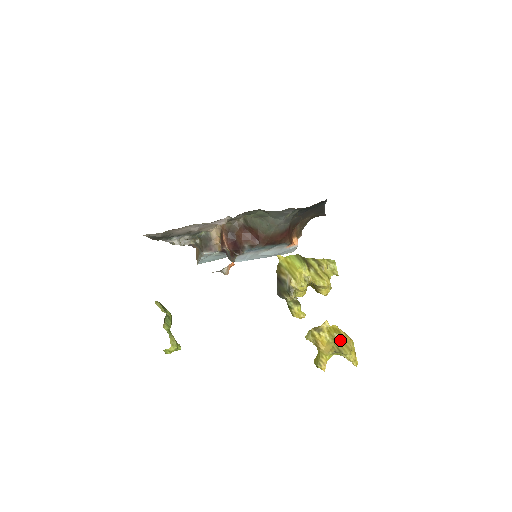
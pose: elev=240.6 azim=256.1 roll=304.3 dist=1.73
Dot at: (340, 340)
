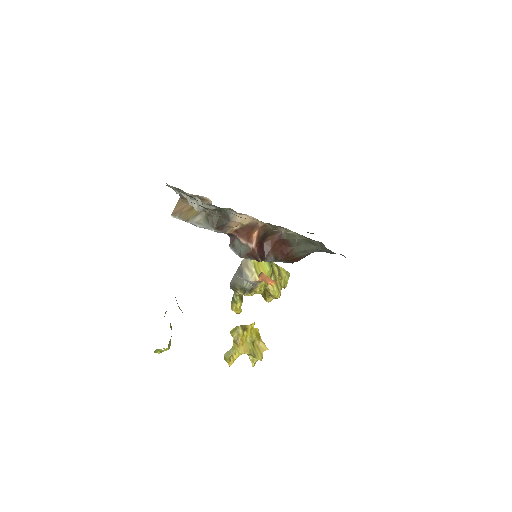
Dot at: (256, 344)
